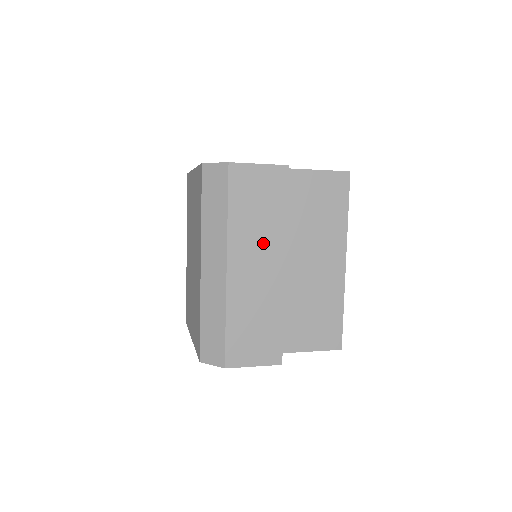
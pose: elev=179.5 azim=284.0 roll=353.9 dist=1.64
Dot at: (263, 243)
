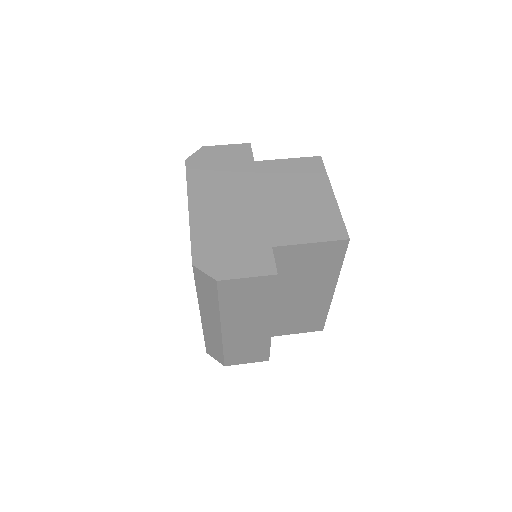
Dot at: (253, 316)
